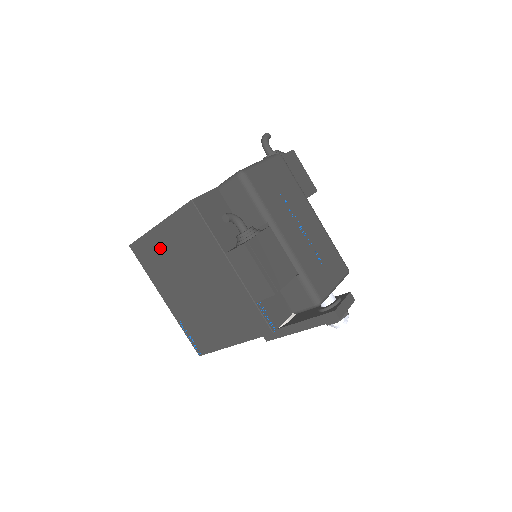
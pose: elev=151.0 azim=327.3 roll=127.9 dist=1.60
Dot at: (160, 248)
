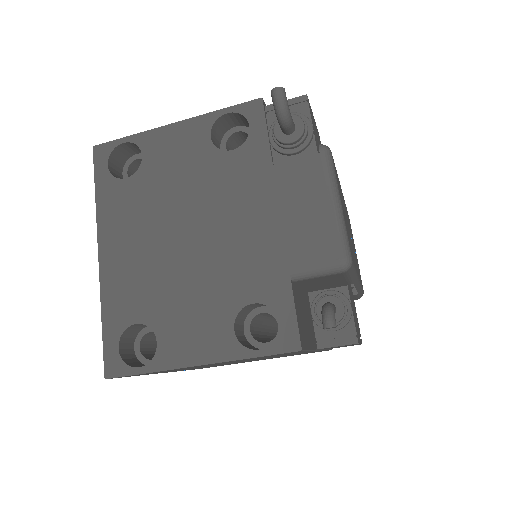
Dot at: occluded
